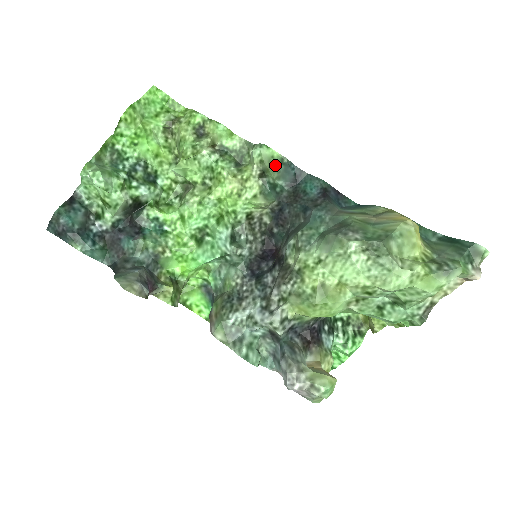
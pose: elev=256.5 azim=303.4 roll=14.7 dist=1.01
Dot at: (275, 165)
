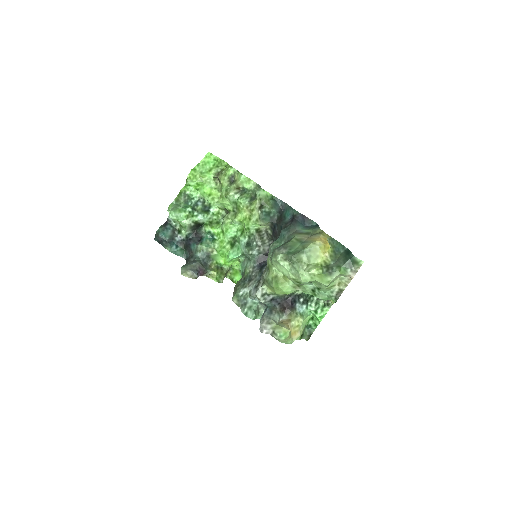
Dot at: (269, 200)
